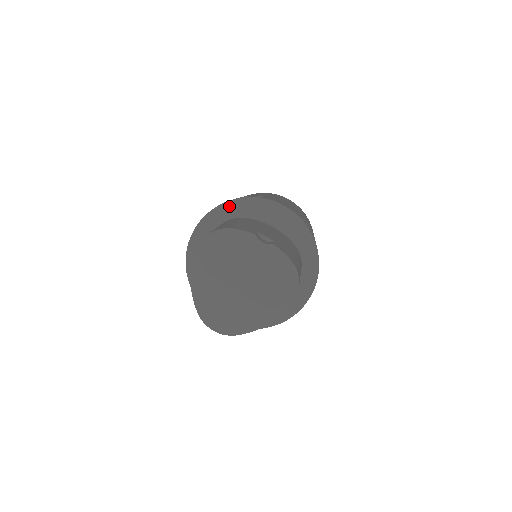
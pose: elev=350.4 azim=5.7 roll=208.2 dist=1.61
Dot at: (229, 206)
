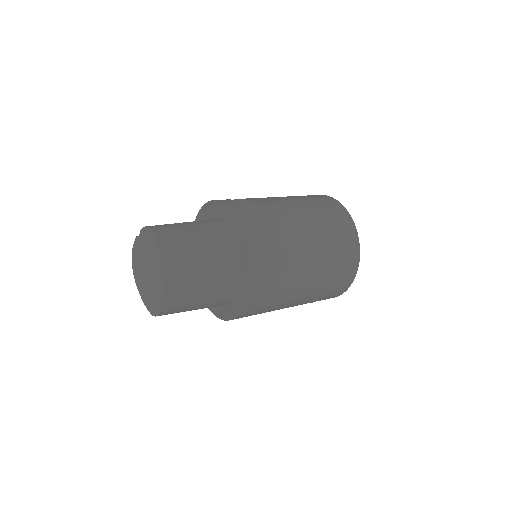
Dot at: occluded
